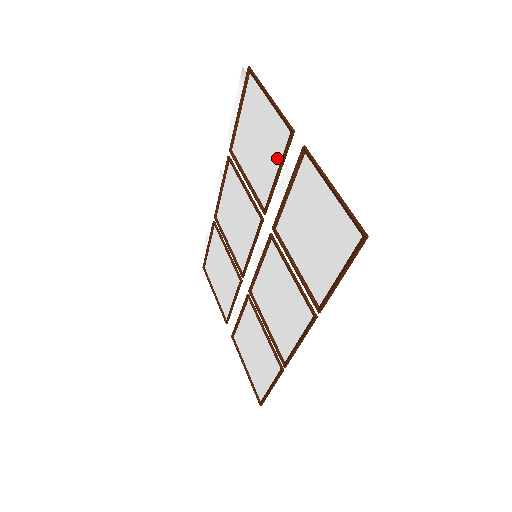
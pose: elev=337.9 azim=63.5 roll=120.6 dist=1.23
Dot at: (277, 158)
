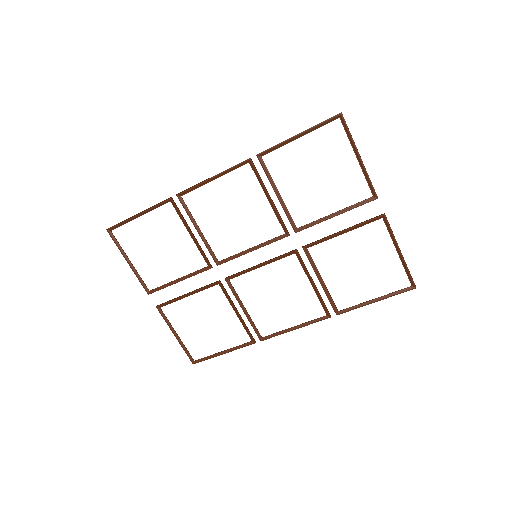
Dot at: (342, 203)
